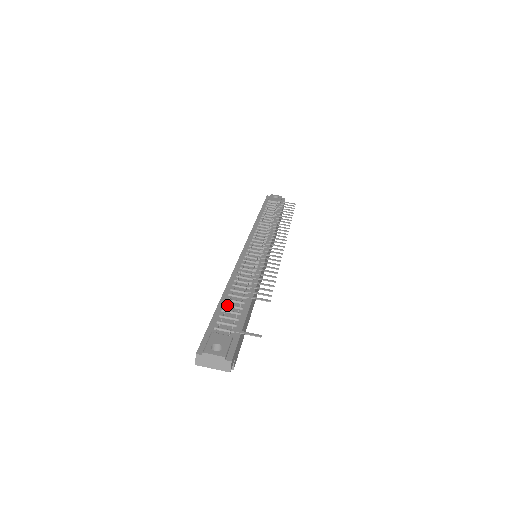
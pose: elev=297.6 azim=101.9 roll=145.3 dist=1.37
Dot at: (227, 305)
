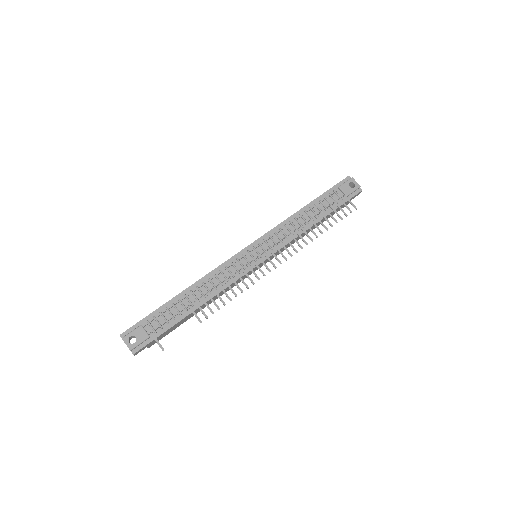
Dot at: (173, 305)
